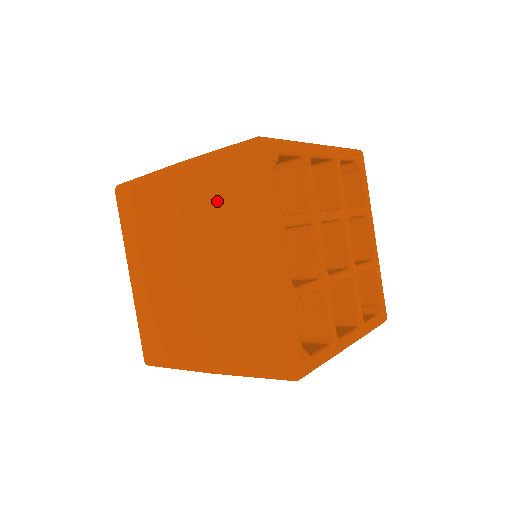
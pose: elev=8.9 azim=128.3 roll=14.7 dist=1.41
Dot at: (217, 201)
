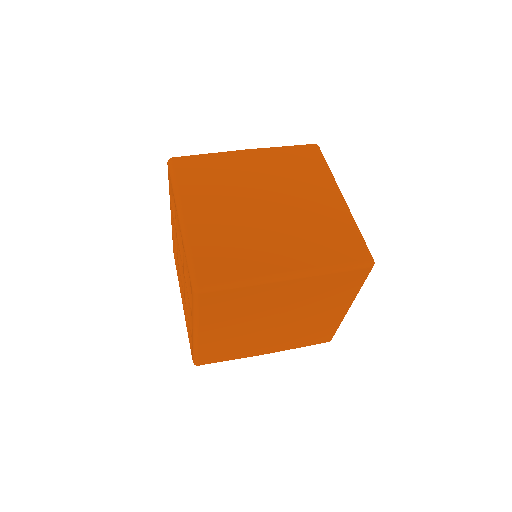
Dot at: (322, 292)
